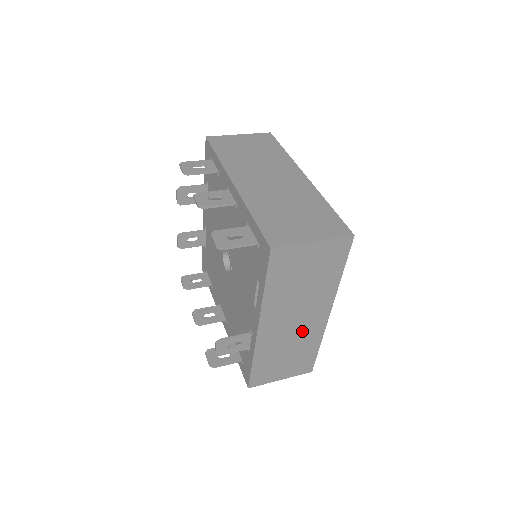
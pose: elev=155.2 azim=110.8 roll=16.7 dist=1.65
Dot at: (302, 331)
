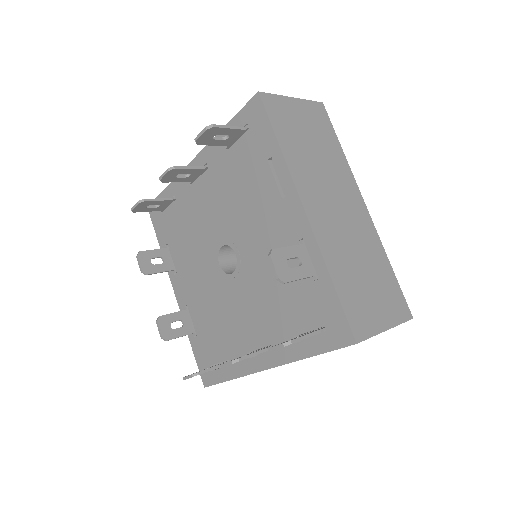
Dot at: (355, 229)
